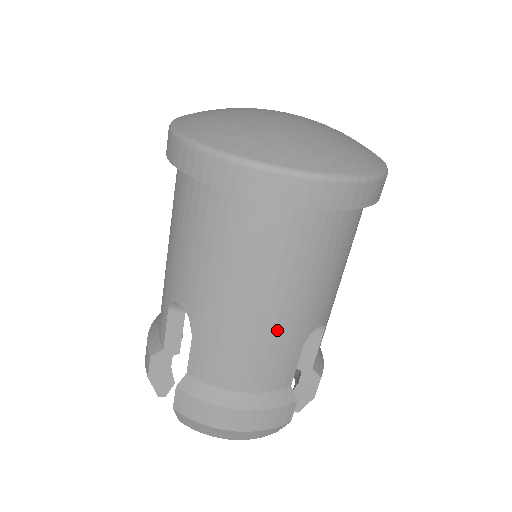
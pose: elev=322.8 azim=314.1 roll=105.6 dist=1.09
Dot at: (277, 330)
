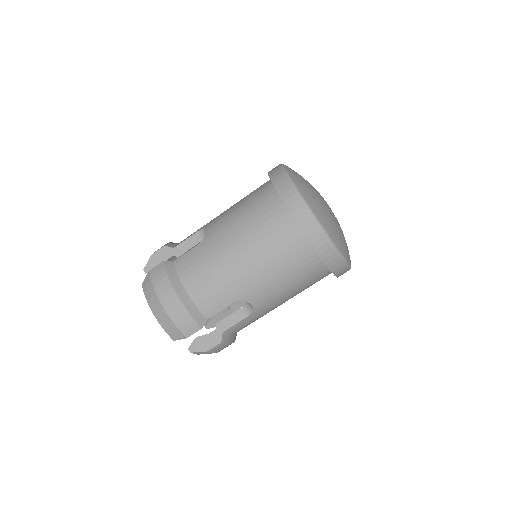
Dot at: (233, 276)
